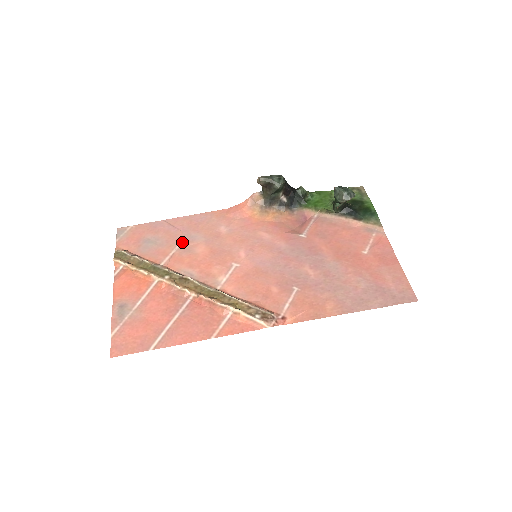
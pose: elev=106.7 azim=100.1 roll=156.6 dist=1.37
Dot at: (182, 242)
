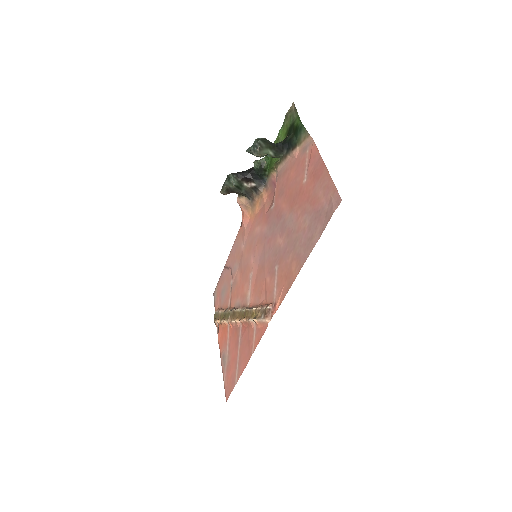
Dot at: (232, 278)
